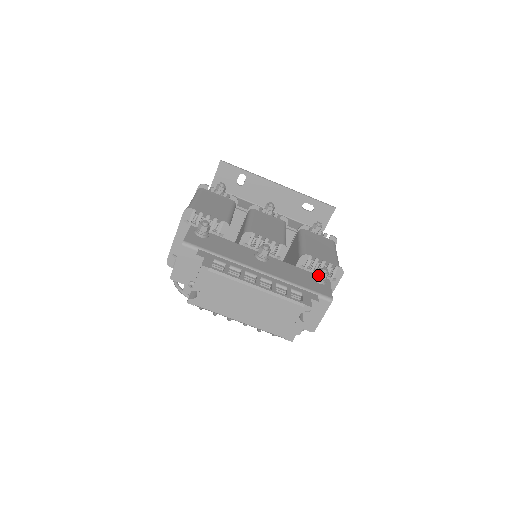
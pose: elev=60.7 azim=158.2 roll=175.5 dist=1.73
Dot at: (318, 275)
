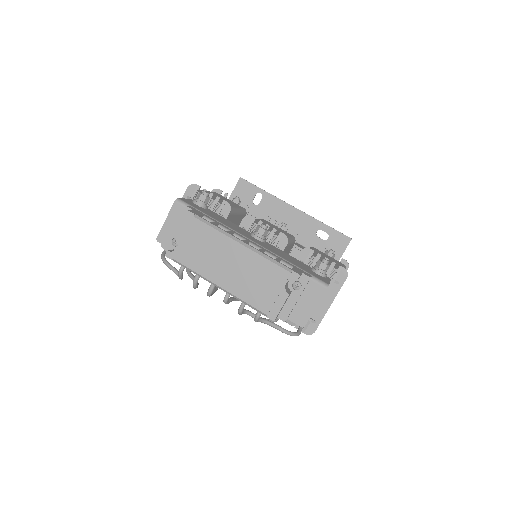
Dot at: (317, 265)
